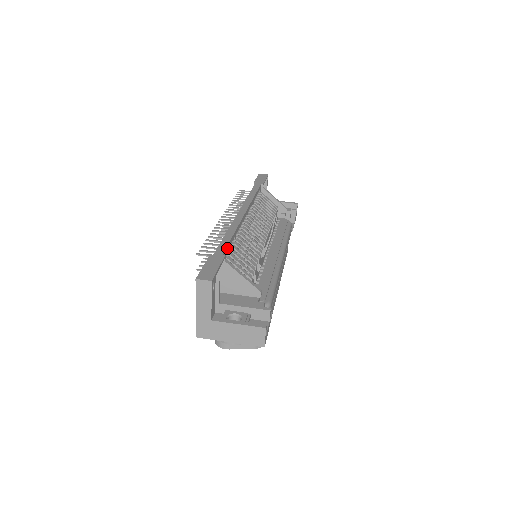
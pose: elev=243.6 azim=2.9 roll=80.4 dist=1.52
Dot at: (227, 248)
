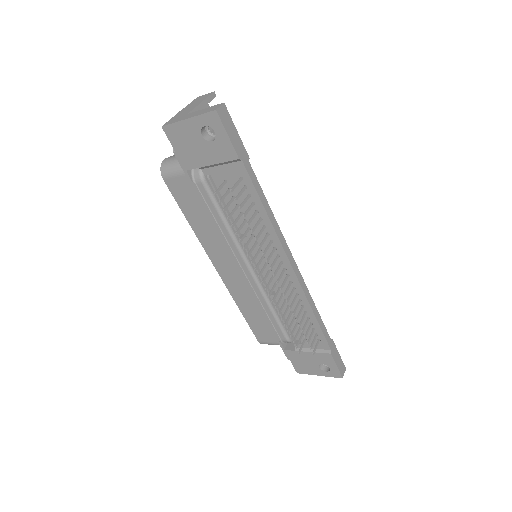
Dot at: (324, 329)
